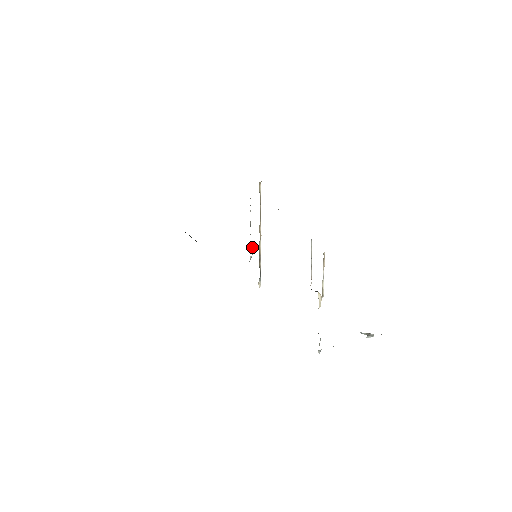
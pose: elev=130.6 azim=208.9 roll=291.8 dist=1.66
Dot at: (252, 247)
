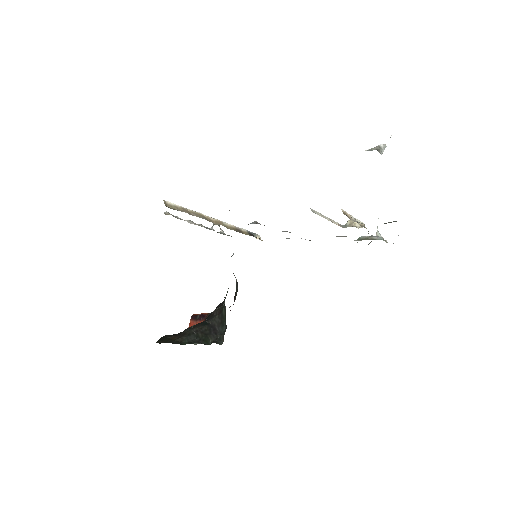
Dot at: occluded
